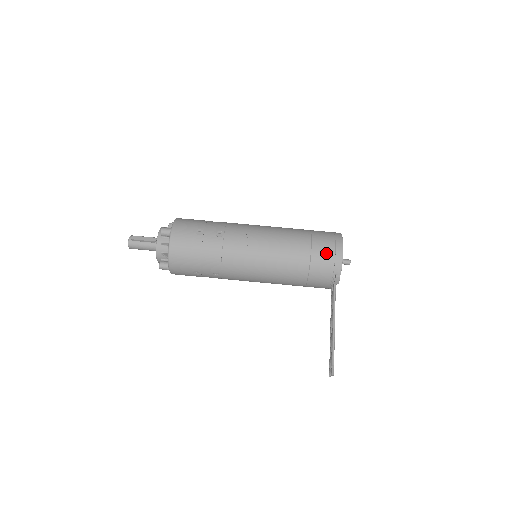
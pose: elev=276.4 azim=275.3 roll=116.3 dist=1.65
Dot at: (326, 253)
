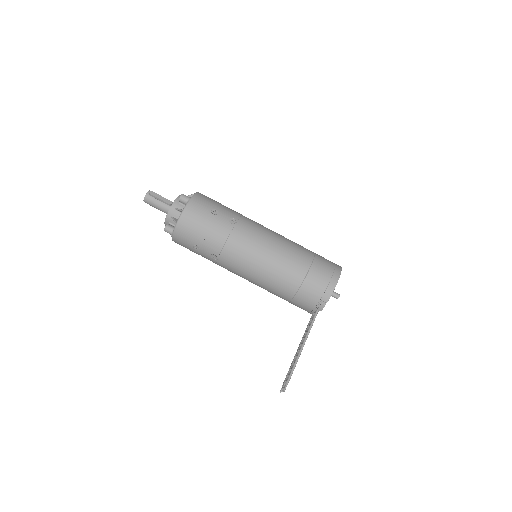
Dot at: (322, 277)
